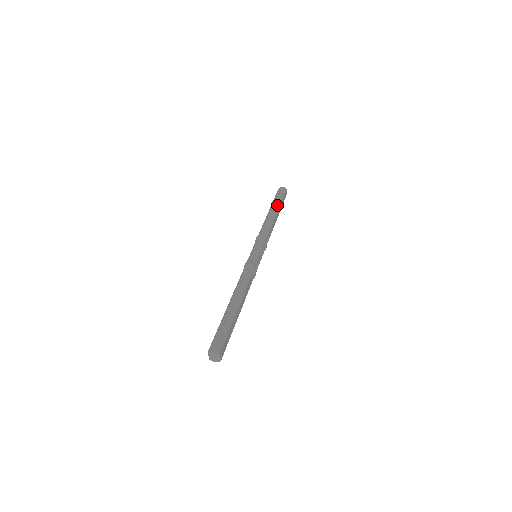
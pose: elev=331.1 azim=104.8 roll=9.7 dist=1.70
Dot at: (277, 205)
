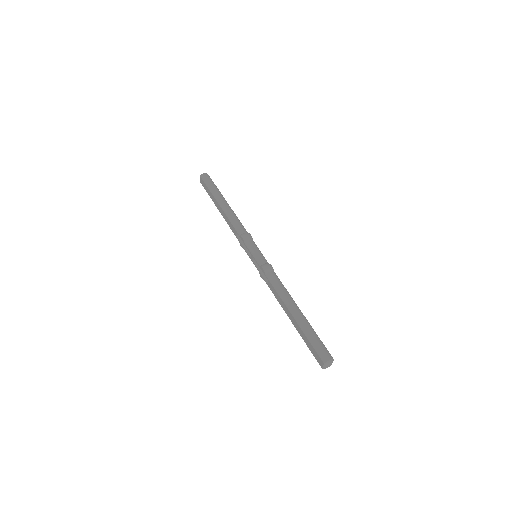
Dot at: (221, 195)
